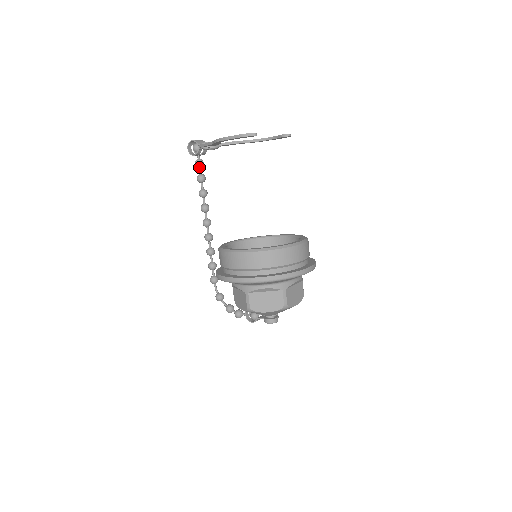
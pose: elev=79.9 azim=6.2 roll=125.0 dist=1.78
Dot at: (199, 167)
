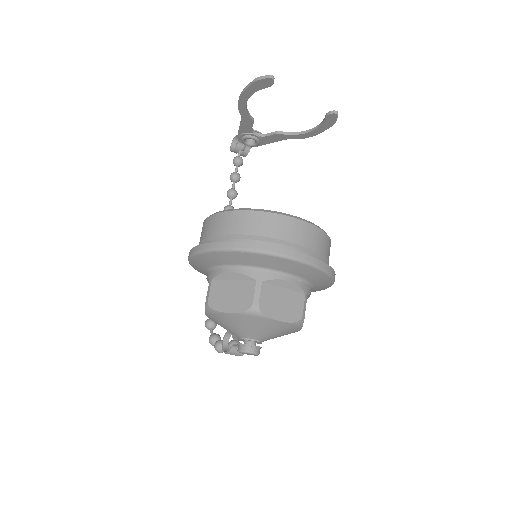
Dot at: (236, 165)
